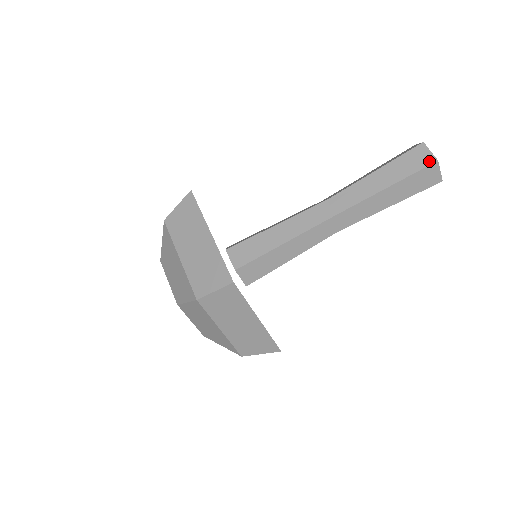
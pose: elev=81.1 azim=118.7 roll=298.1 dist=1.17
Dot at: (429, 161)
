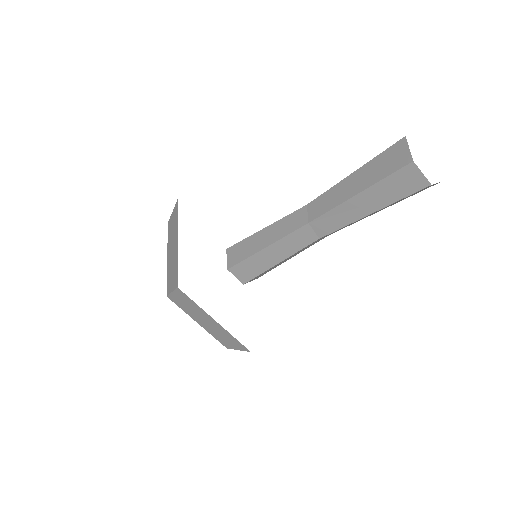
Dot at: (404, 162)
